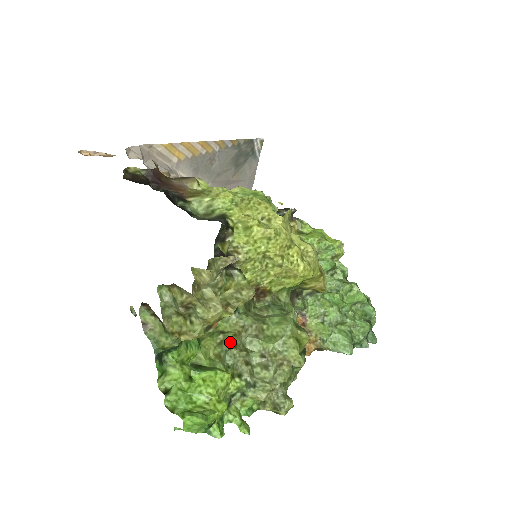
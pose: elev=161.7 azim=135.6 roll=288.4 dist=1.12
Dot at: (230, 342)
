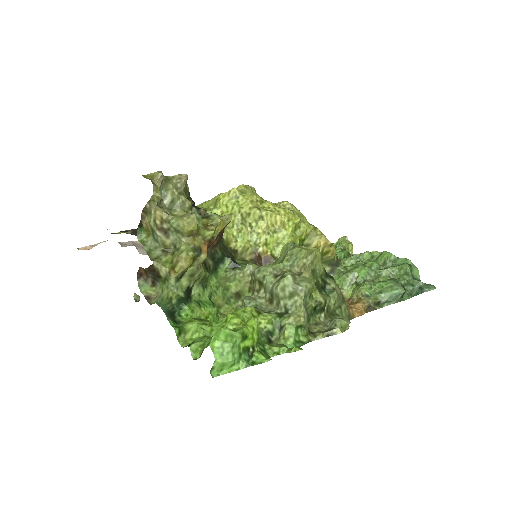
Dot at: occluded
